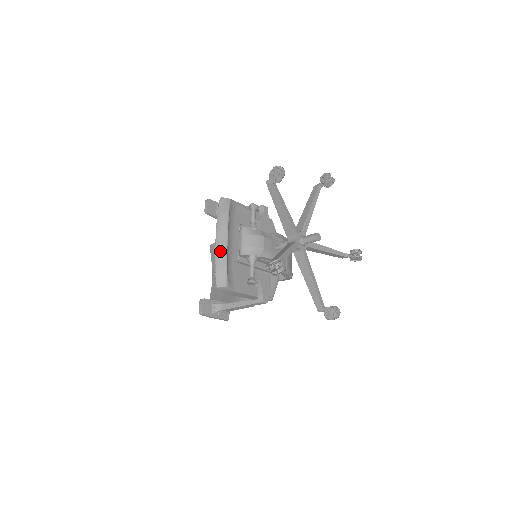
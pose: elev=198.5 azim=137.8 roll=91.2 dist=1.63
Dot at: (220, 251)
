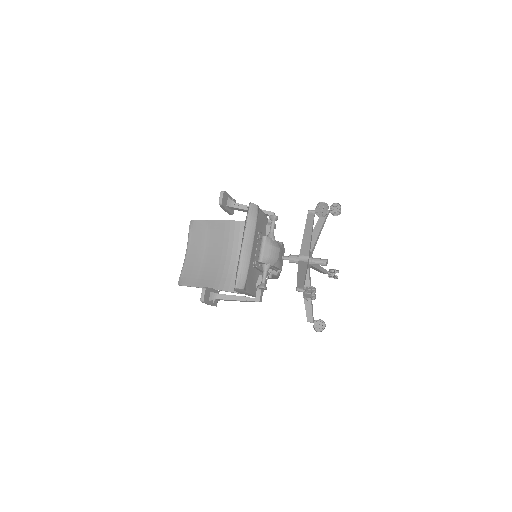
Dot at: (245, 256)
